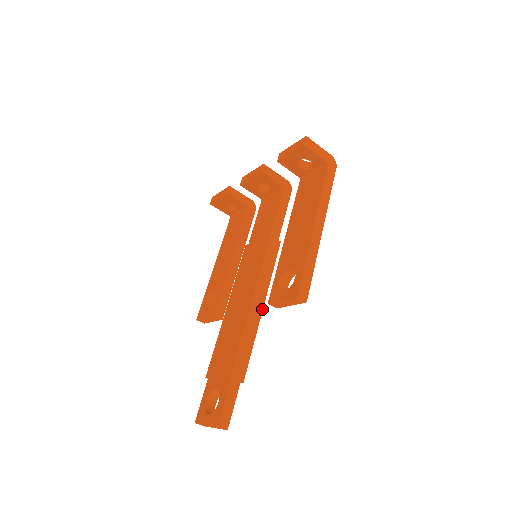
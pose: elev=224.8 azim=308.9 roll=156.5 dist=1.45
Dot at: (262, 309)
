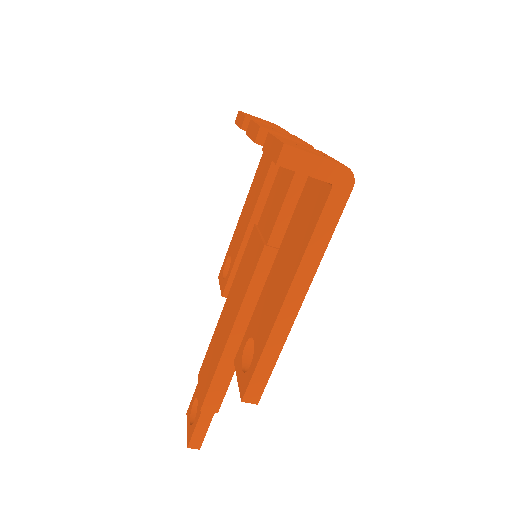
Dot at: occluded
